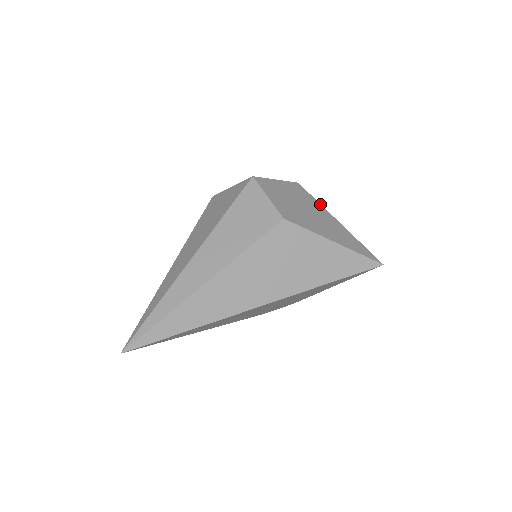
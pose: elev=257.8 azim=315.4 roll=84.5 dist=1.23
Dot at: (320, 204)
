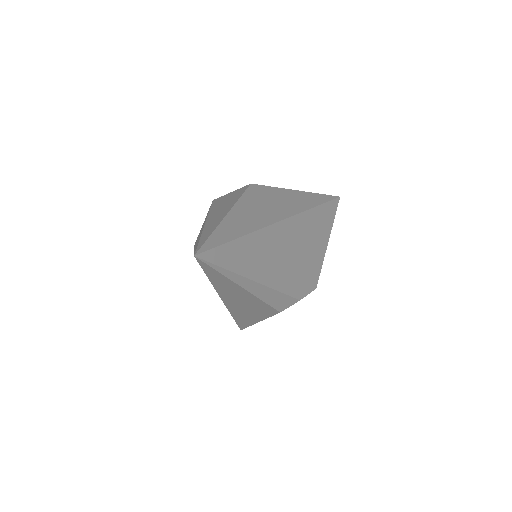
Dot at: occluded
